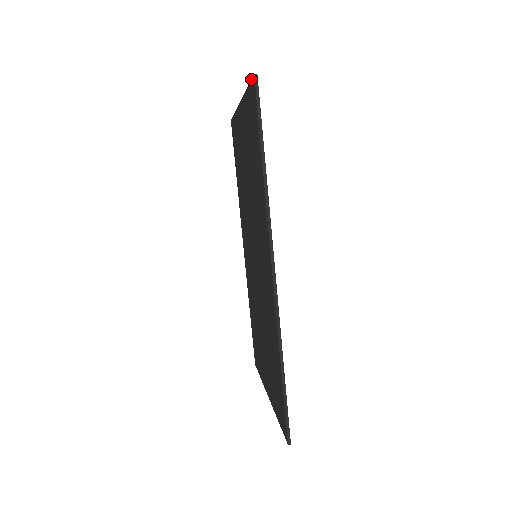
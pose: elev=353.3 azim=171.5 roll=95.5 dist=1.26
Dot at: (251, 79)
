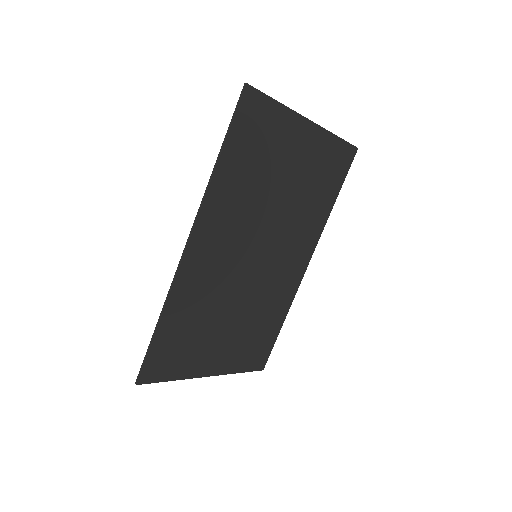
Dot at: occluded
